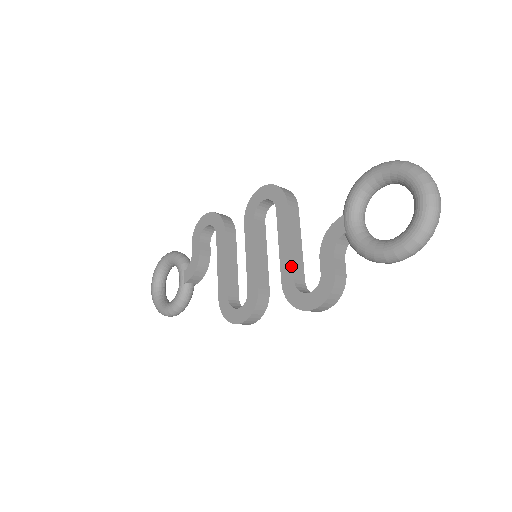
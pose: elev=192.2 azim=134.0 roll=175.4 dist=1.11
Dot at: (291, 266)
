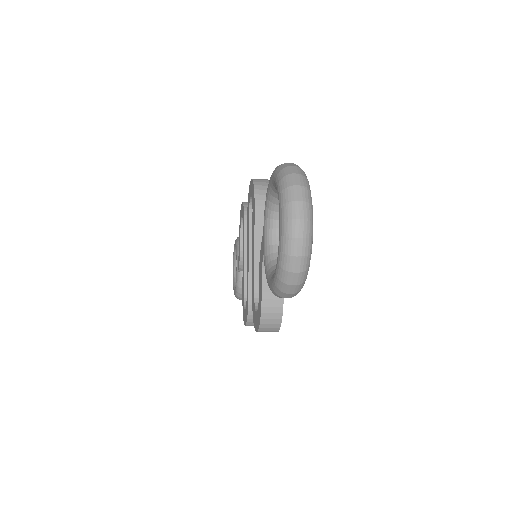
Dot at: (254, 278)
